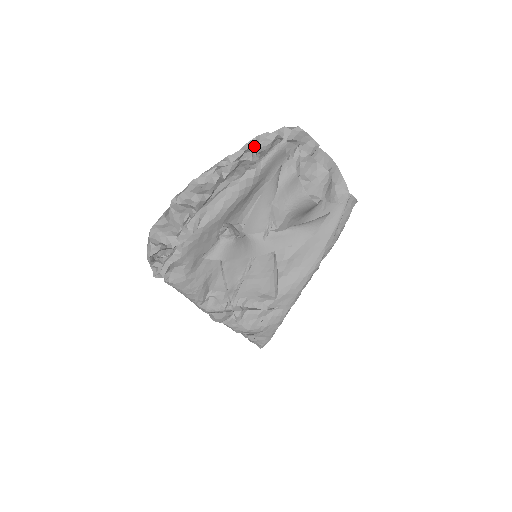
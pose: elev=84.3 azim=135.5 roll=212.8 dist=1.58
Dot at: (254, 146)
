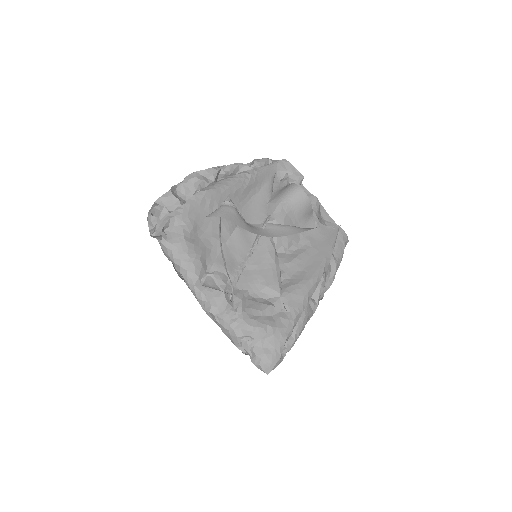
Dot at: occluded
